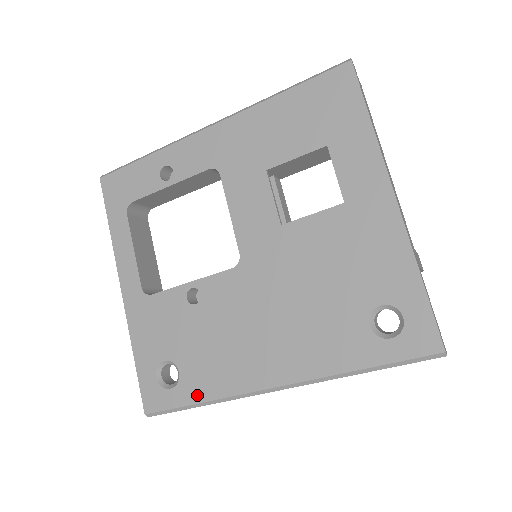
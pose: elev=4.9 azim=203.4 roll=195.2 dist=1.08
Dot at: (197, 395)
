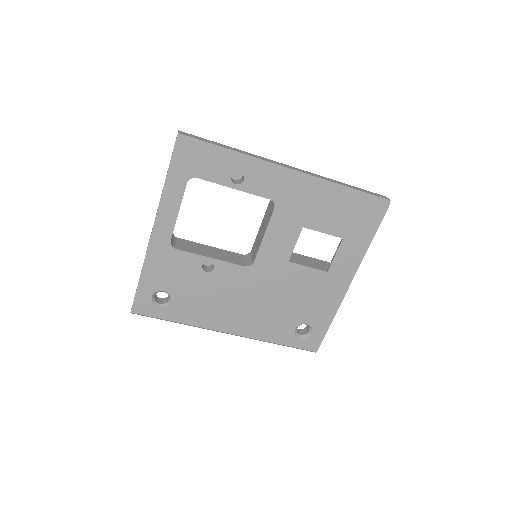
Dot at: (177, 318)
